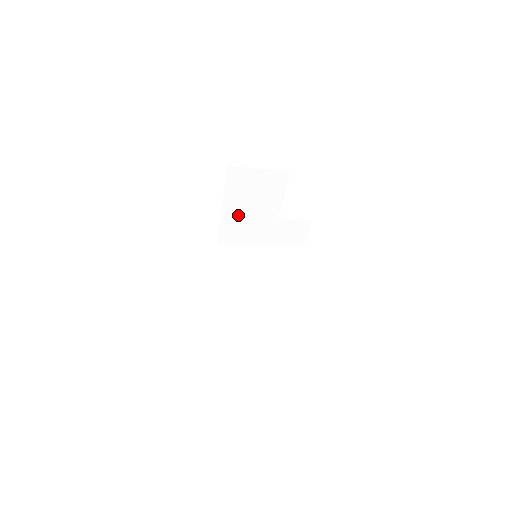
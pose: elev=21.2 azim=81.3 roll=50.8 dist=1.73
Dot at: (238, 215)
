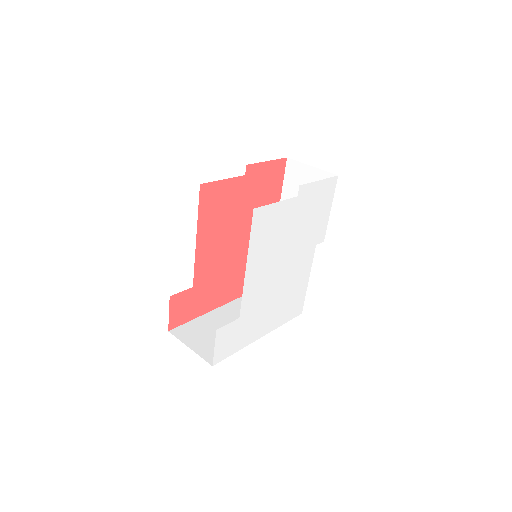
Dot at: occluded
